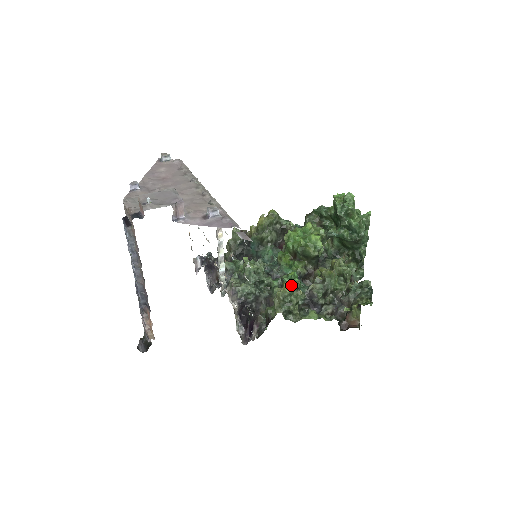
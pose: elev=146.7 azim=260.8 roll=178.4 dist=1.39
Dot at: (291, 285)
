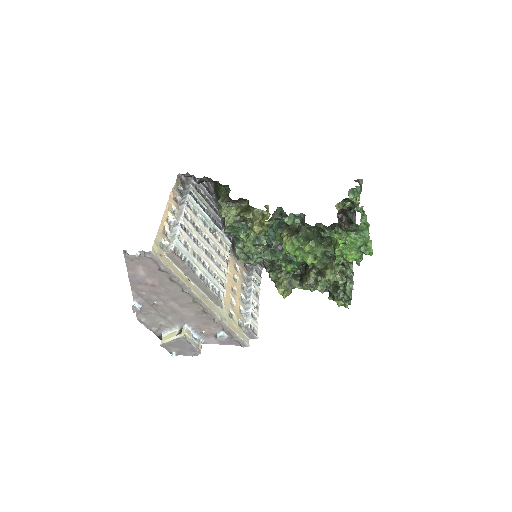
Dot at: (289, 294)
